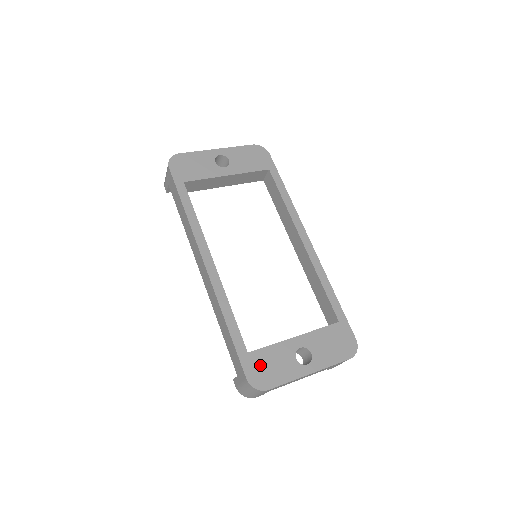
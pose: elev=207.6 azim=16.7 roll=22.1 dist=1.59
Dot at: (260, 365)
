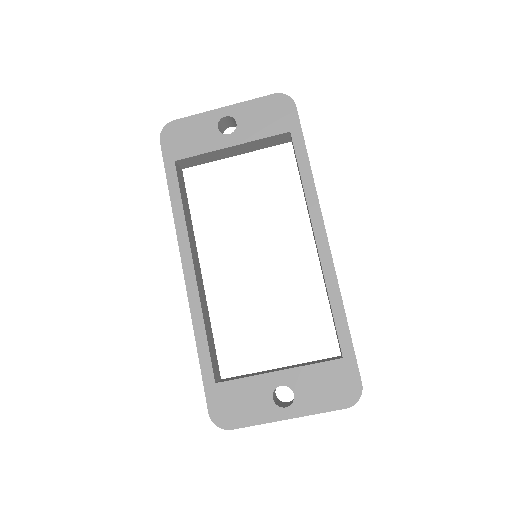
Dot at: (227, 400)
